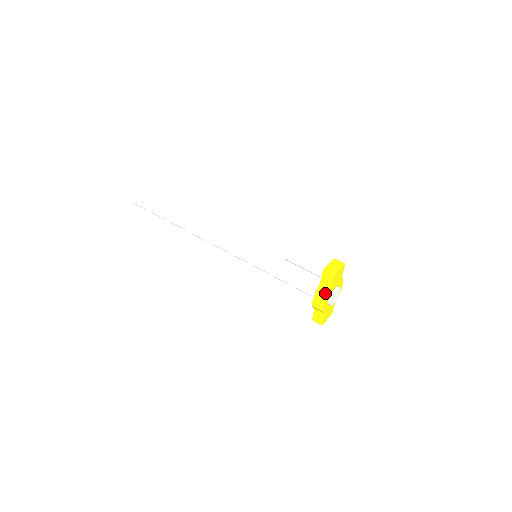
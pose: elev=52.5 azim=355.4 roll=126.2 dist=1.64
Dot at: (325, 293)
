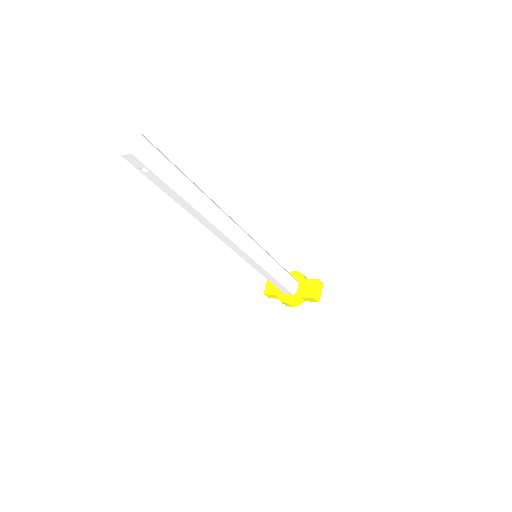
Dot at: (300, 304)
